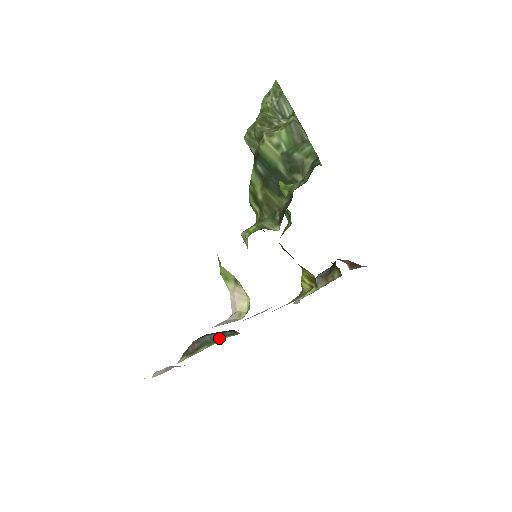
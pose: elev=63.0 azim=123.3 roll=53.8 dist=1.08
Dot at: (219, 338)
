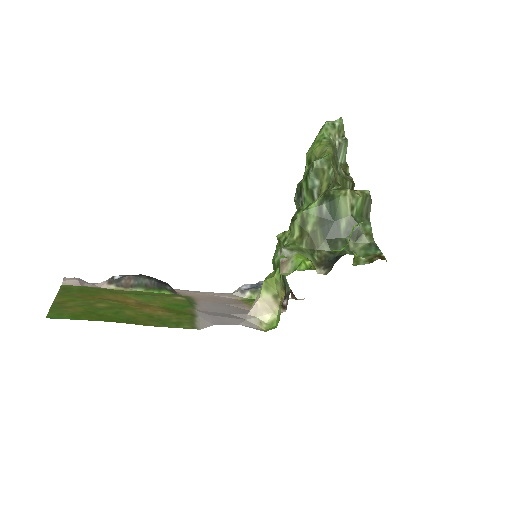
Dot at: (160, 289)
